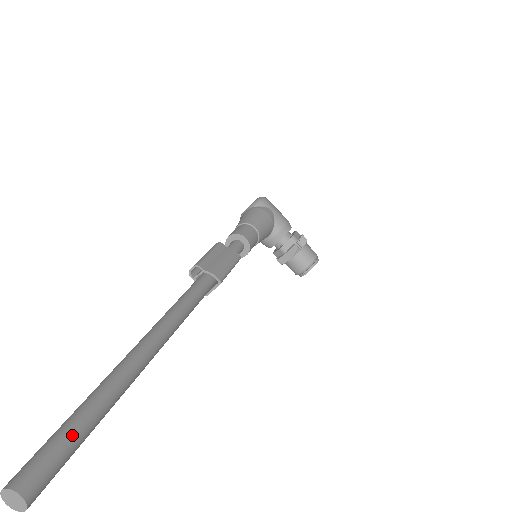
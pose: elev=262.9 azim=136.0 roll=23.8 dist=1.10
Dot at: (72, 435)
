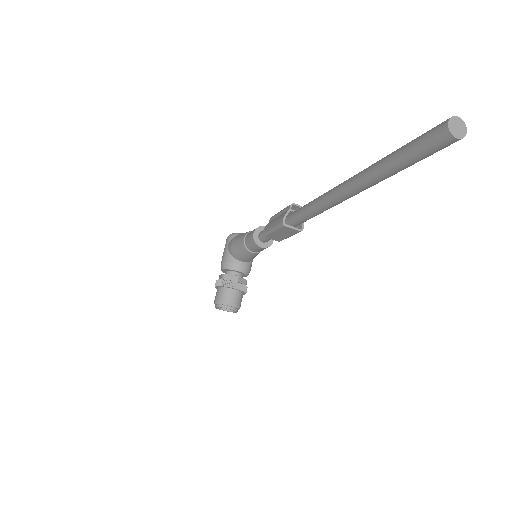
Dot at: occluded
